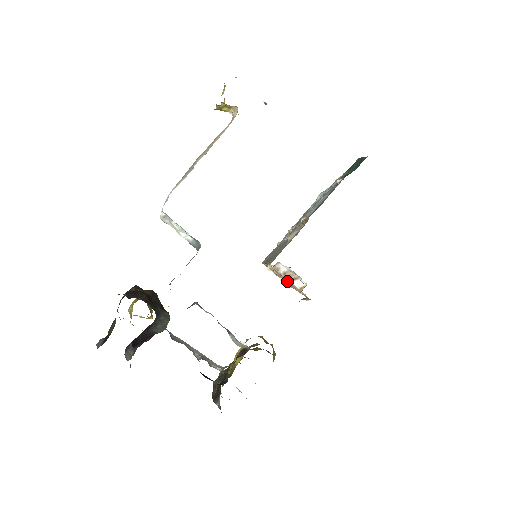
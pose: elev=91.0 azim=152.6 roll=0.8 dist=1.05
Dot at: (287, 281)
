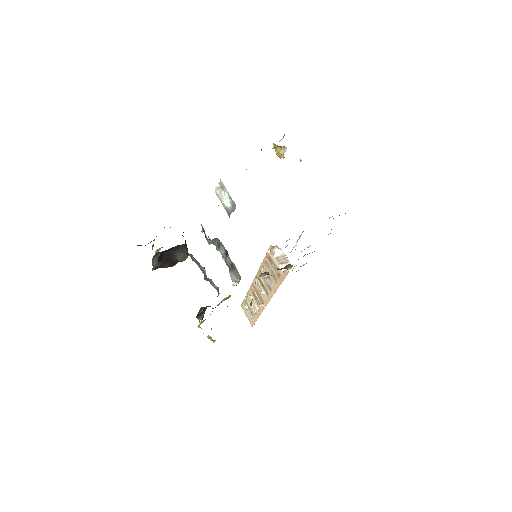
Dot at: (272, 277)
